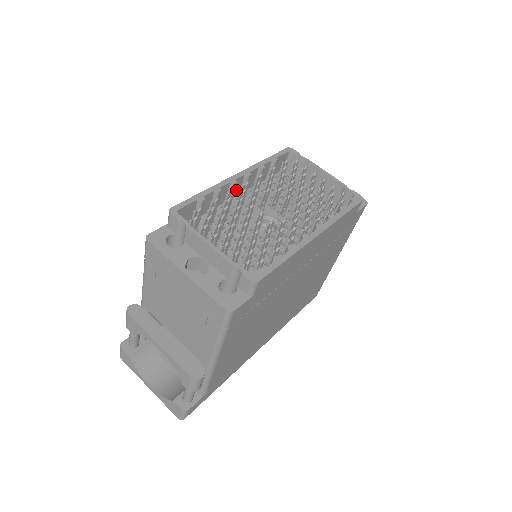
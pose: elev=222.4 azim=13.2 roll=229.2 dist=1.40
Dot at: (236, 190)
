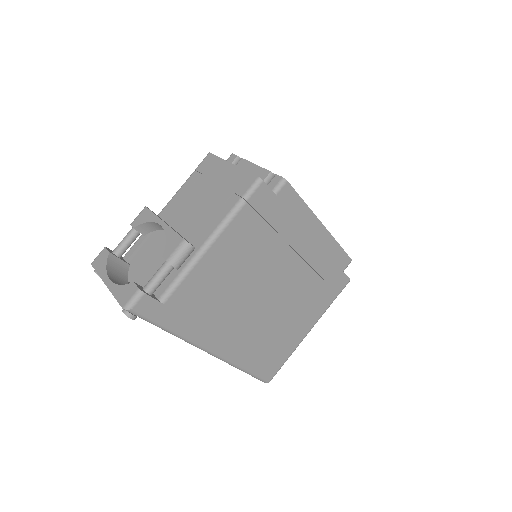
Dot at: occluded
